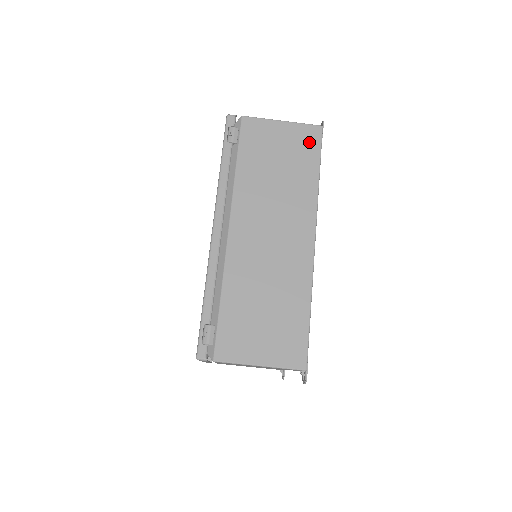
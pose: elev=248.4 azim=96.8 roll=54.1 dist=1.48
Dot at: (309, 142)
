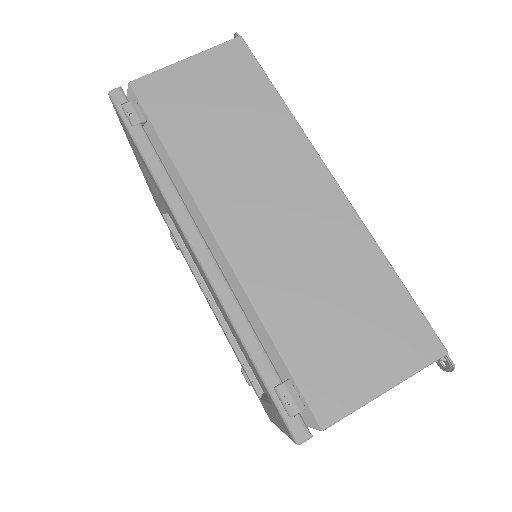
Dot at: (238, 64)
